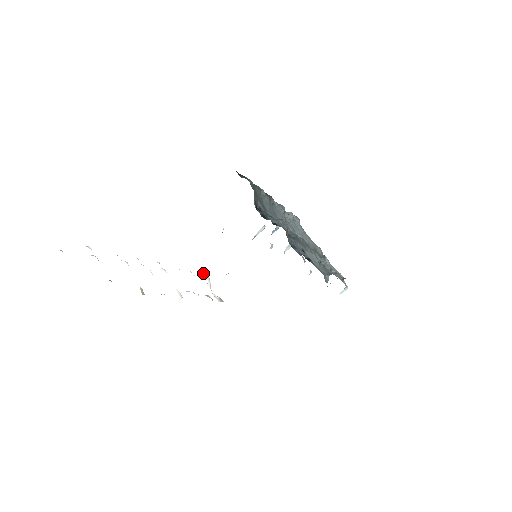
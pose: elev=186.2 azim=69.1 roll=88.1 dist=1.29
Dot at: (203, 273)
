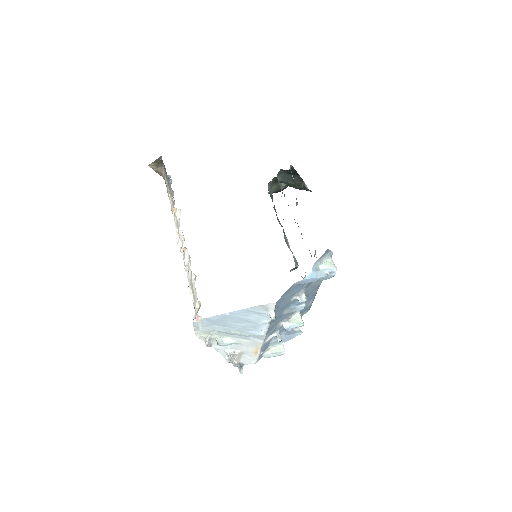
Dot at: occluded
